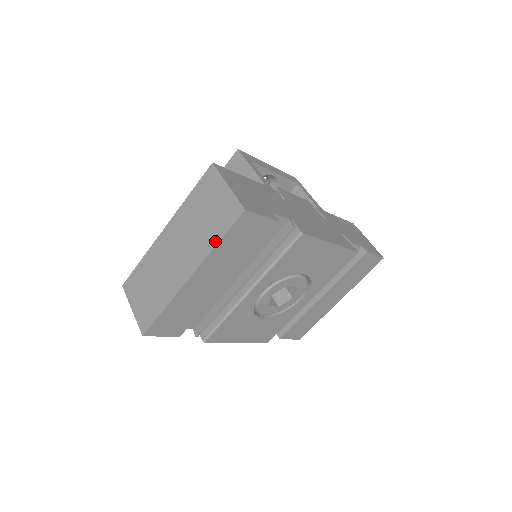
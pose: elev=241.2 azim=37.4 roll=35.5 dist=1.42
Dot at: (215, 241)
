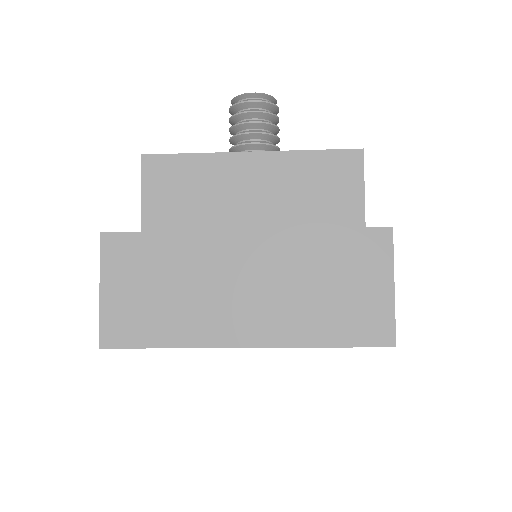
Dot at: (322, 341)
